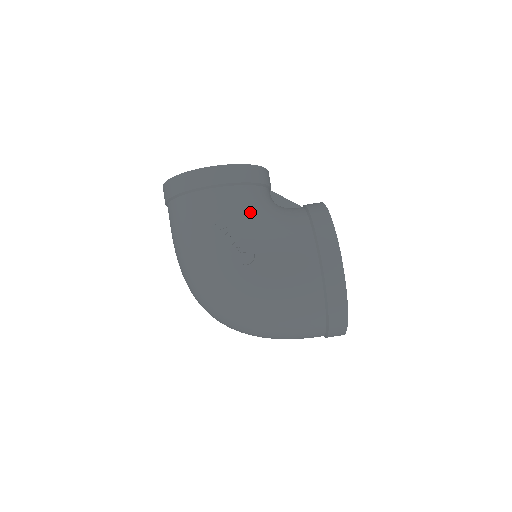
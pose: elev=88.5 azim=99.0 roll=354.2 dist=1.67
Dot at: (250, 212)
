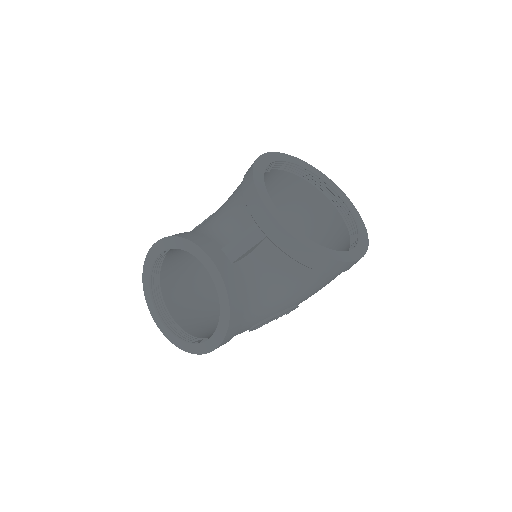
Dot at: (264, 307)
